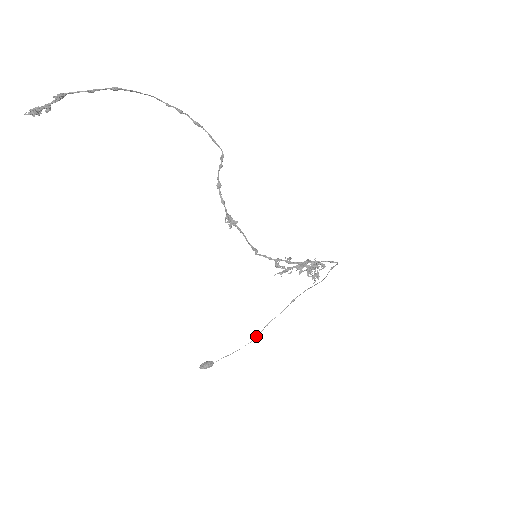
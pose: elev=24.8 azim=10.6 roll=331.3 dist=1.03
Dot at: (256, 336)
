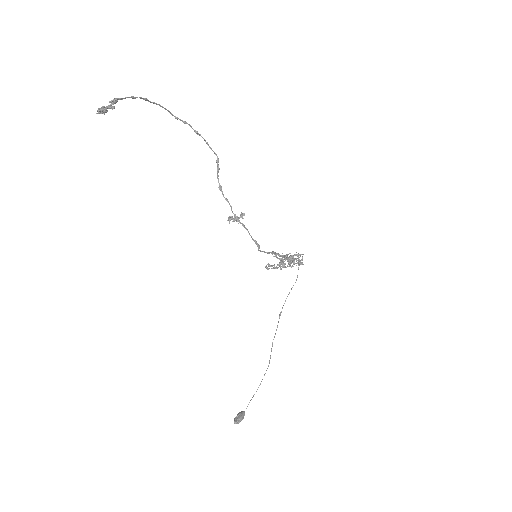
Dot at: (269, 360)
